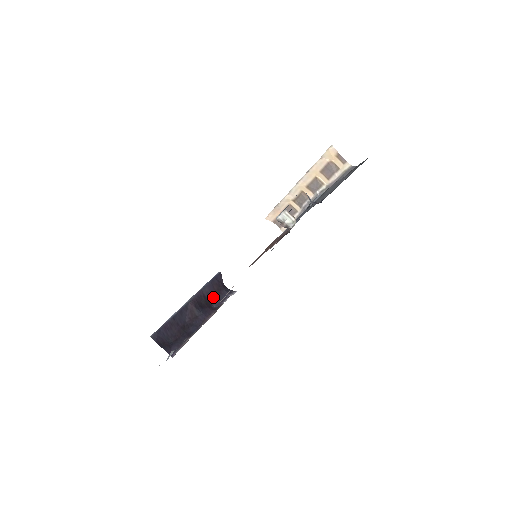
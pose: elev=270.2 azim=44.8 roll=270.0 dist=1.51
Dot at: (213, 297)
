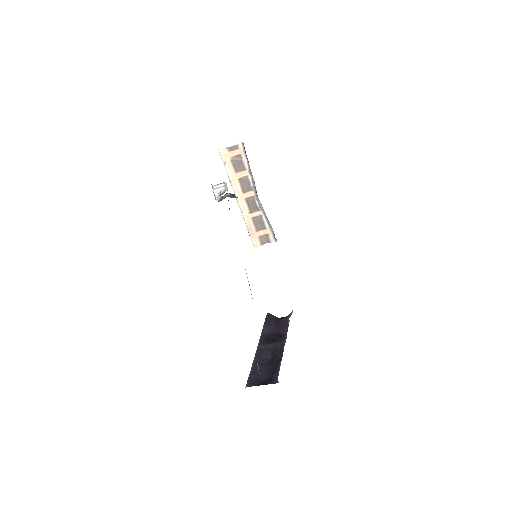
Dot at: (278, 330)
